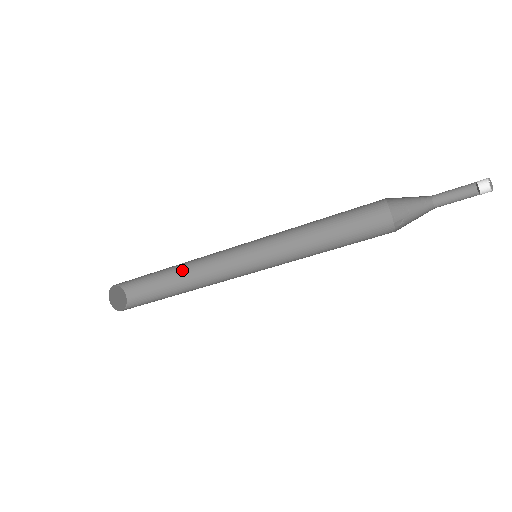
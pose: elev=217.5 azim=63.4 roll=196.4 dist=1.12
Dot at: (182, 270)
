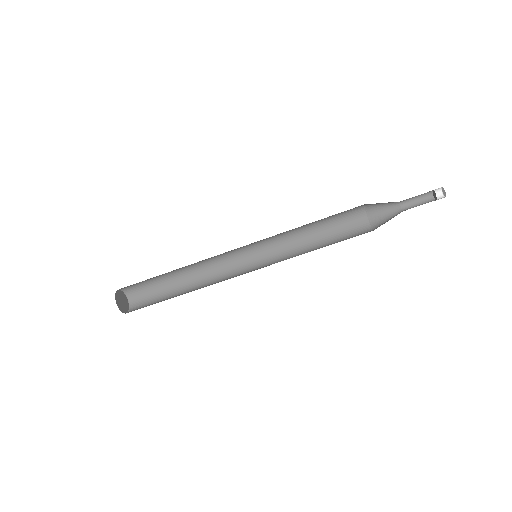
Dot at: (189, 284)
